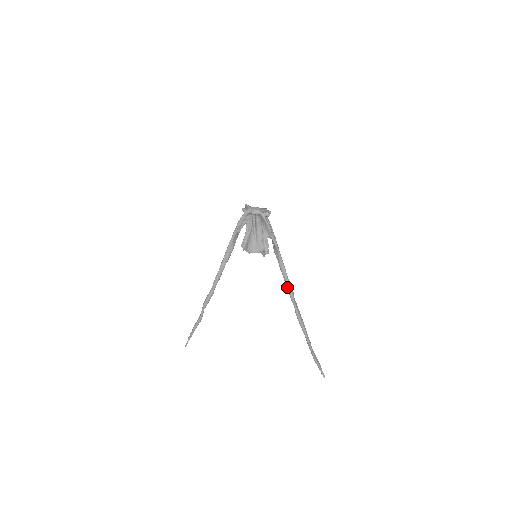
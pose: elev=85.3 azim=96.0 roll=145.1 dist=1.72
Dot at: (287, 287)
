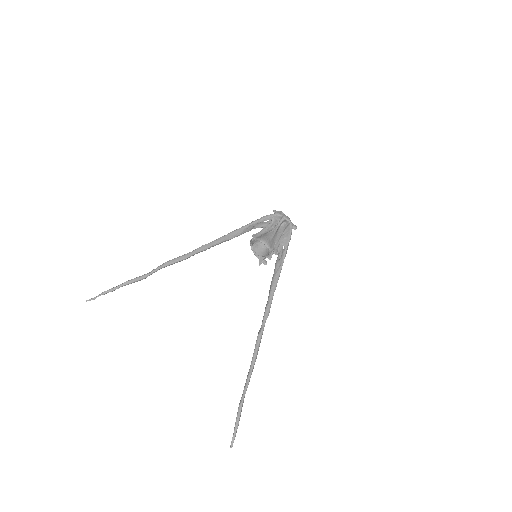
Dot at: (268, 301)
